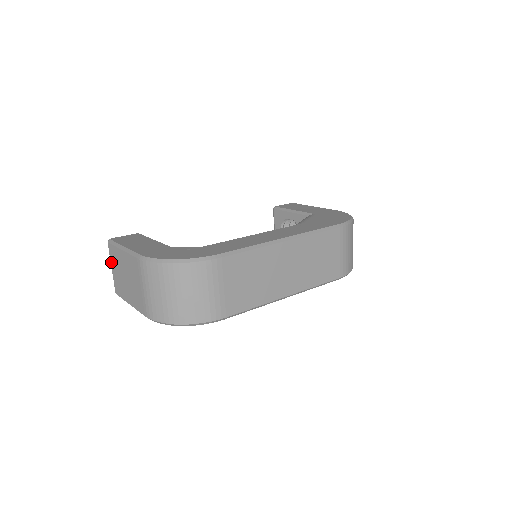
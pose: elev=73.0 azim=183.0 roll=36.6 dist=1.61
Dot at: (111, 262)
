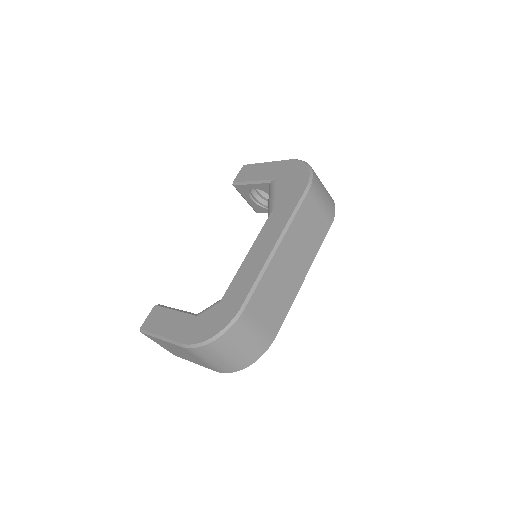
Dot at: occluded
